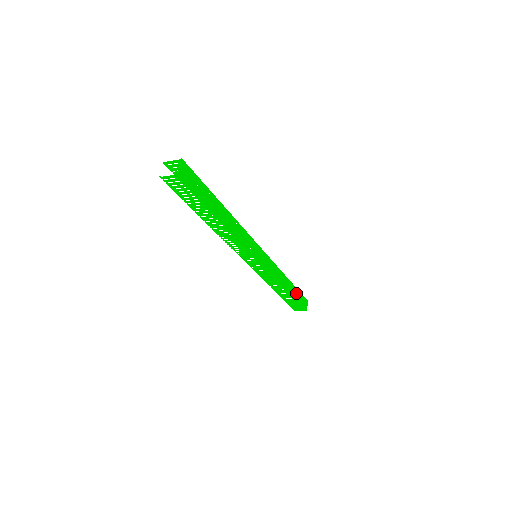
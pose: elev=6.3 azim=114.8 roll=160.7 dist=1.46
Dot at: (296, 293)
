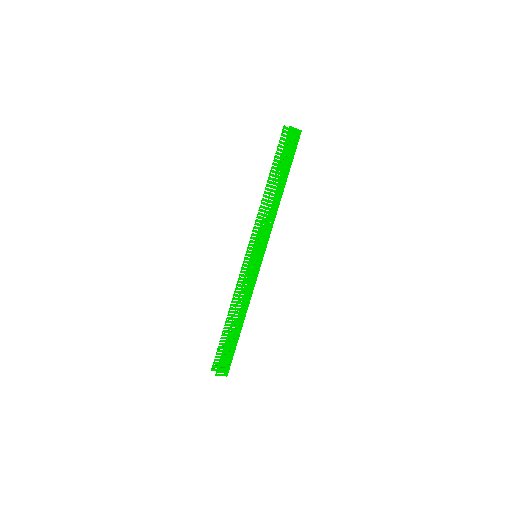
Dot at: occluded
